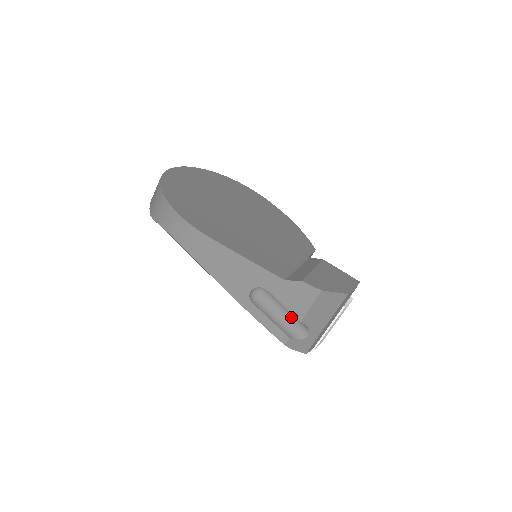
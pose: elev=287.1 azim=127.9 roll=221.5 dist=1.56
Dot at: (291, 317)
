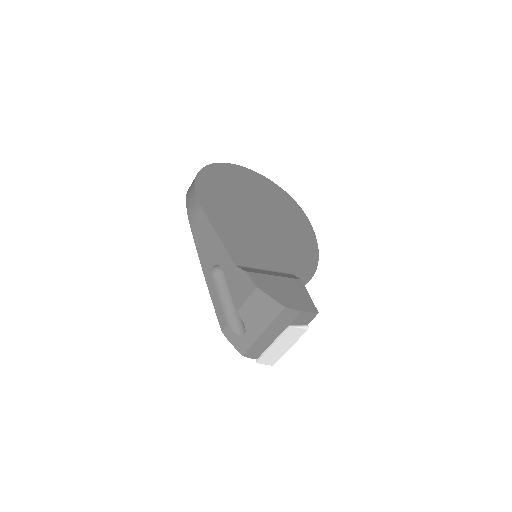
Dot at: occluded
